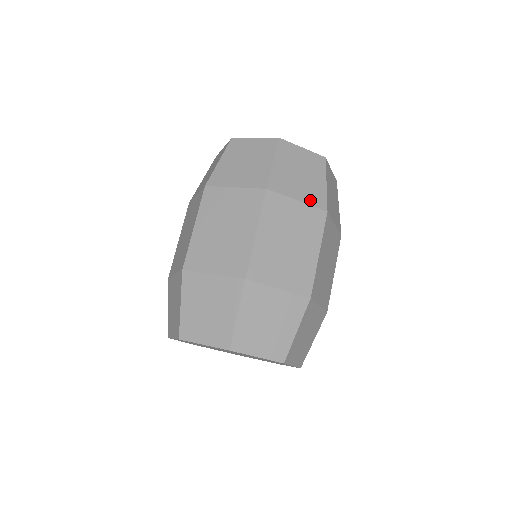
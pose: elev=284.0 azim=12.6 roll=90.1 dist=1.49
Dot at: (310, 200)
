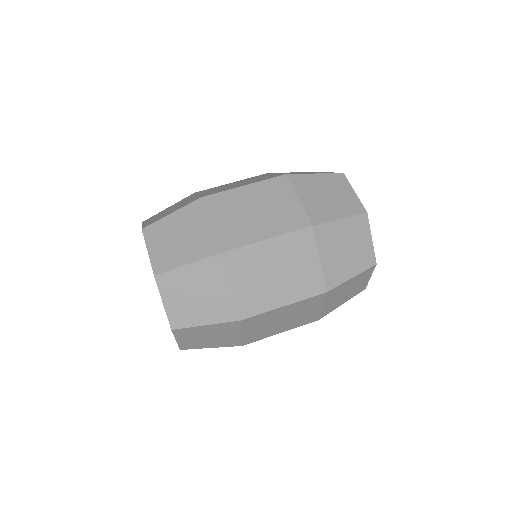
Dot at: (309, 208)
